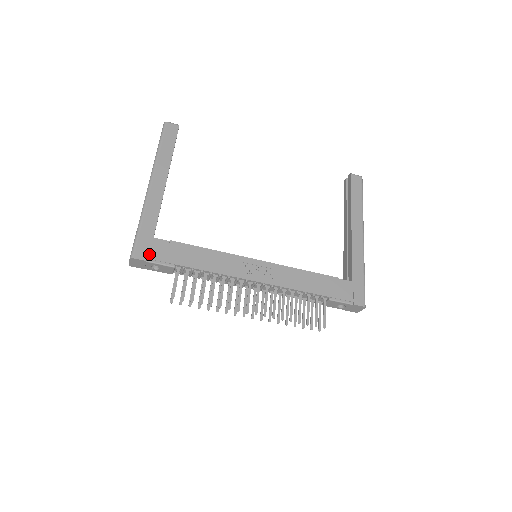
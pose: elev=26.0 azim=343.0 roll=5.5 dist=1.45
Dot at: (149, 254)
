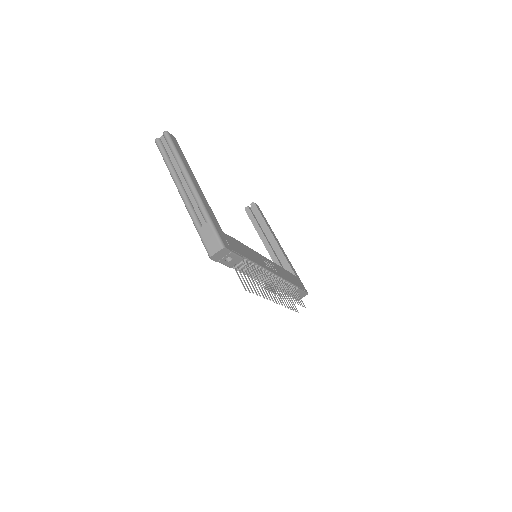
Dot at: (230, 246)
